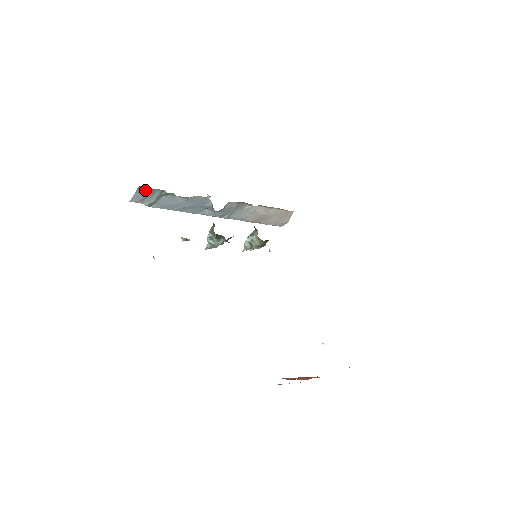
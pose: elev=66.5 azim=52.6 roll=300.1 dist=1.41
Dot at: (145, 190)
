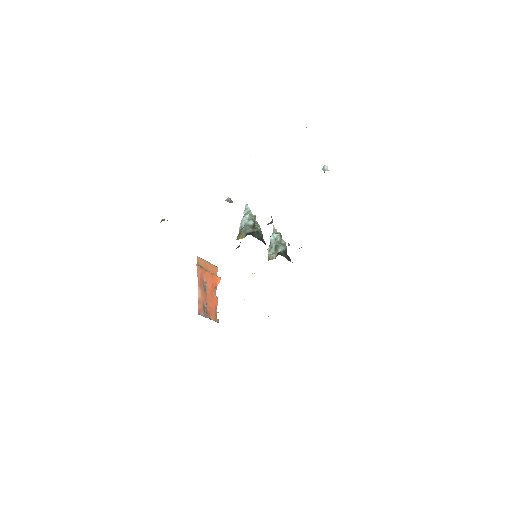
Dot at: occluded
